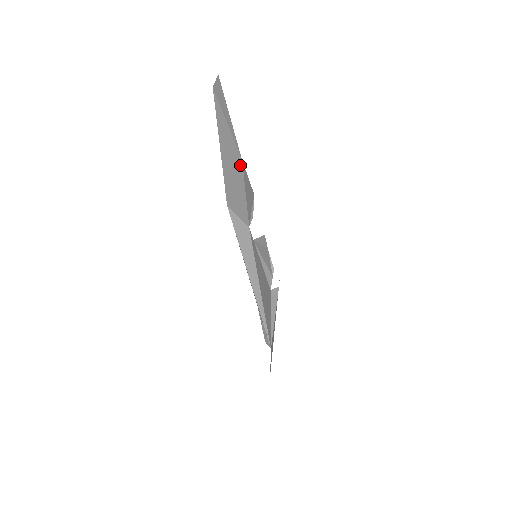
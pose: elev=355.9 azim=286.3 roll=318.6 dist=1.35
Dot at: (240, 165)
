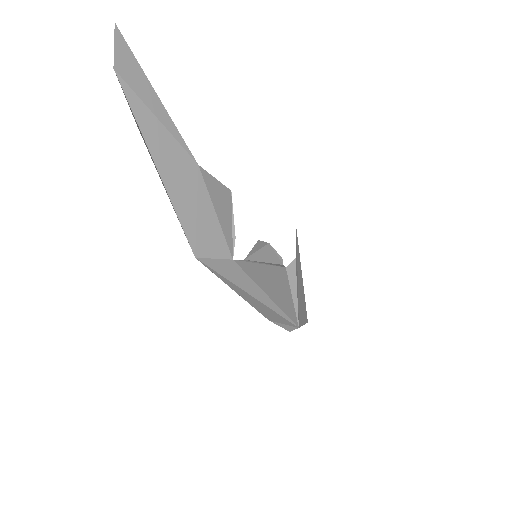
Dot at: (197, 176)
